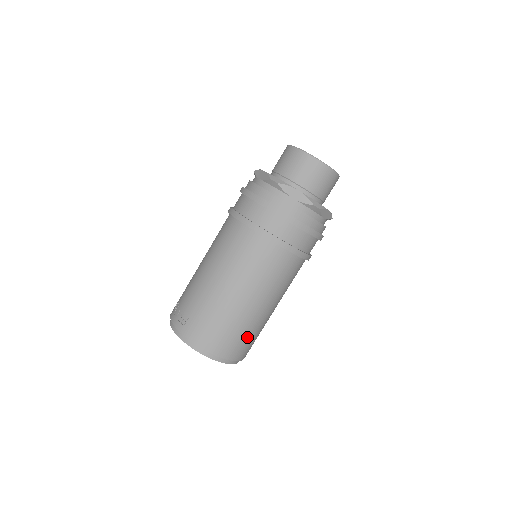
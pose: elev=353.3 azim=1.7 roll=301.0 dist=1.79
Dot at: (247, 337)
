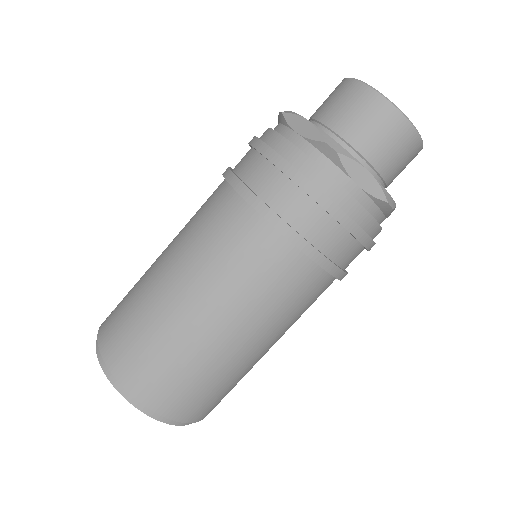
Dot at: (171, 365)
